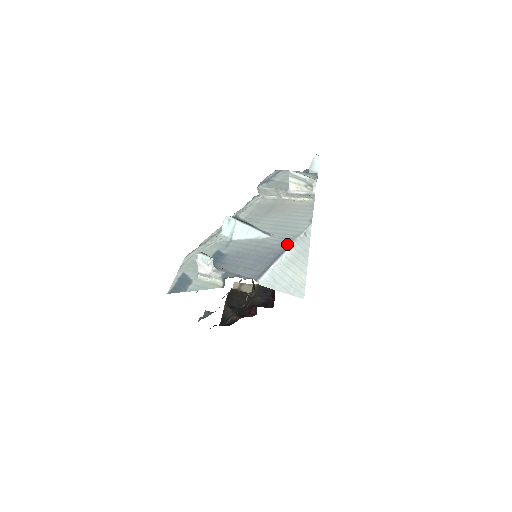
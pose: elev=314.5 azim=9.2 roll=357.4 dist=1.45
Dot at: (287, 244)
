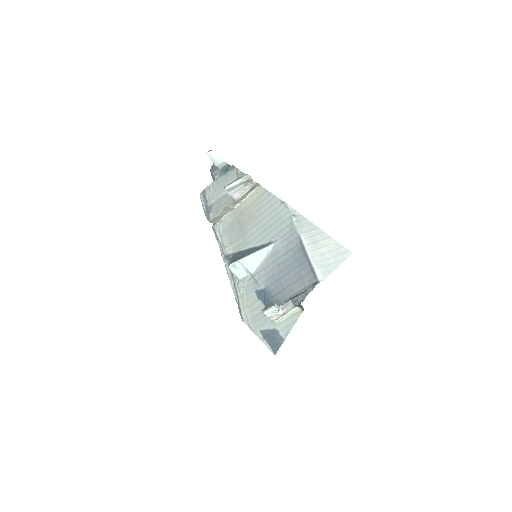
Dot at: (295, 236)
